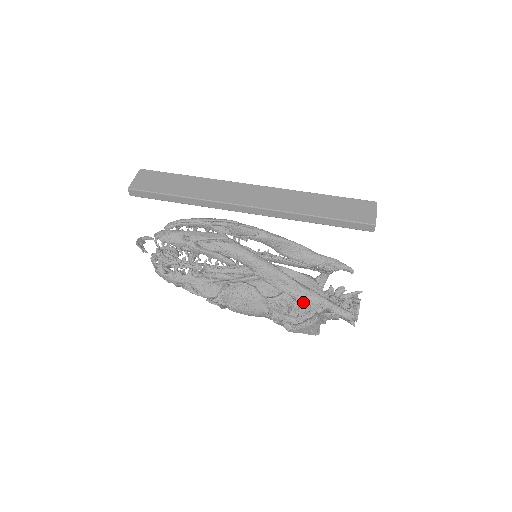
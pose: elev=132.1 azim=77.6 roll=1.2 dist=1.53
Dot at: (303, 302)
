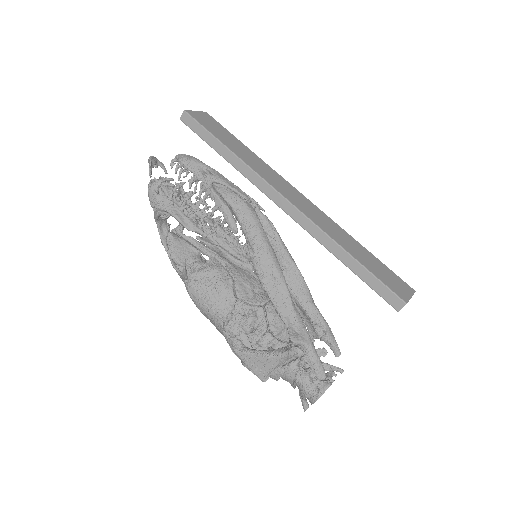
Dot at: (274, 330)
